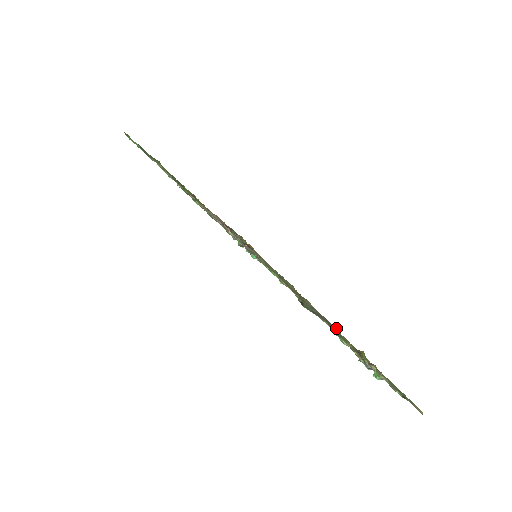
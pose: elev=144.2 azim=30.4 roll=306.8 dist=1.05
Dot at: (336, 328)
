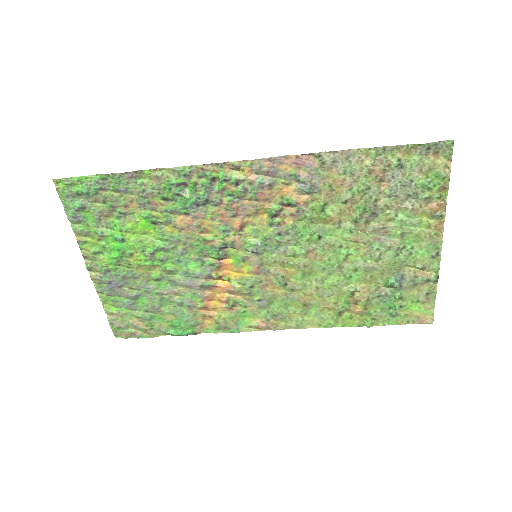
Dot at: (401, 213)
